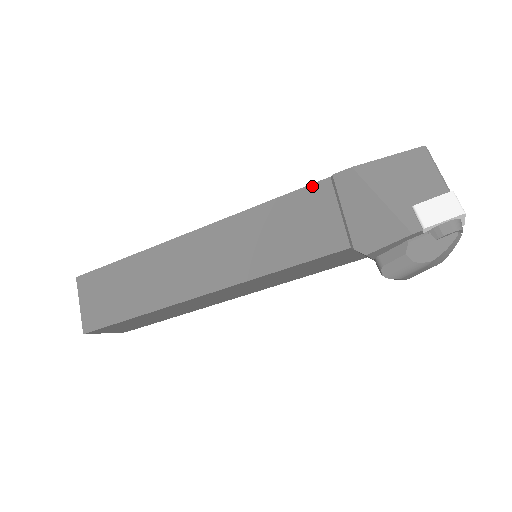
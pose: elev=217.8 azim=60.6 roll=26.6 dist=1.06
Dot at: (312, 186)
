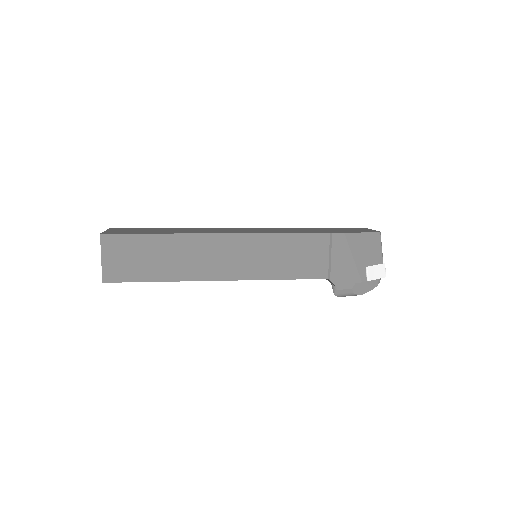
Dot at: (318, 234)
